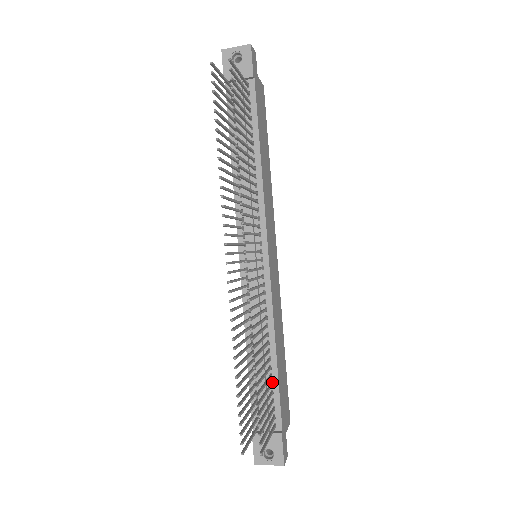
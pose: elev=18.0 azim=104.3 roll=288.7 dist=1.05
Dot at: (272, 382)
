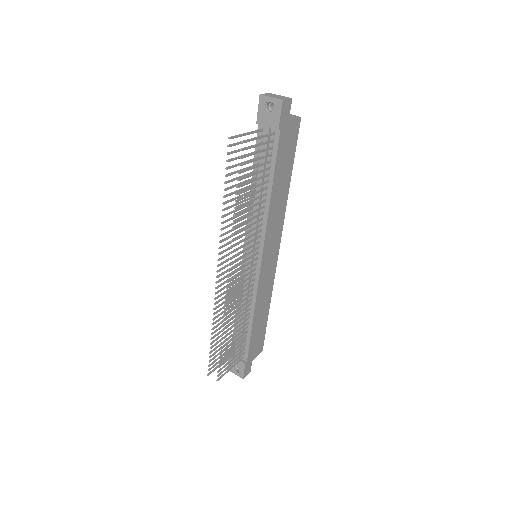
Dot at: (247, 335)
